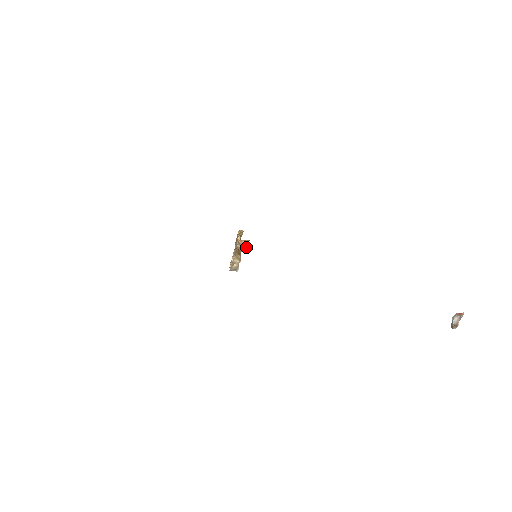
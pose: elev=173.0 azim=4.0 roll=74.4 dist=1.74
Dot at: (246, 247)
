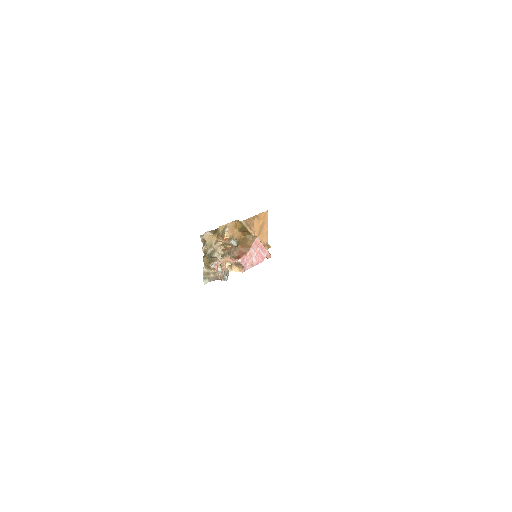
Dot at: (237, 246)
